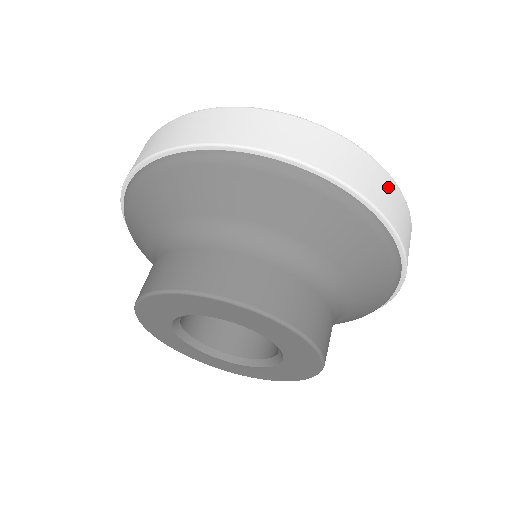
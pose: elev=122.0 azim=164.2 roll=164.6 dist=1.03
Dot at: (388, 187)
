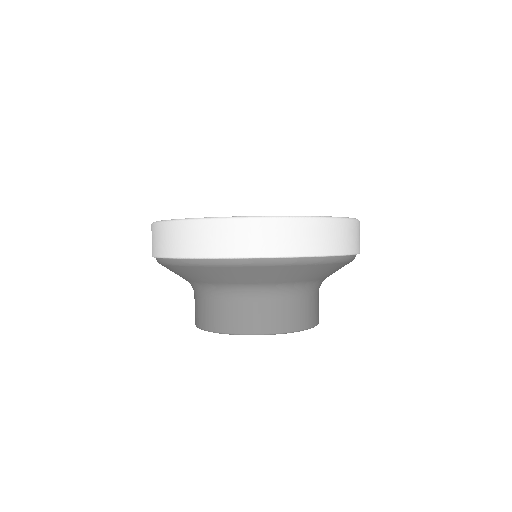
Dot at: occluded
